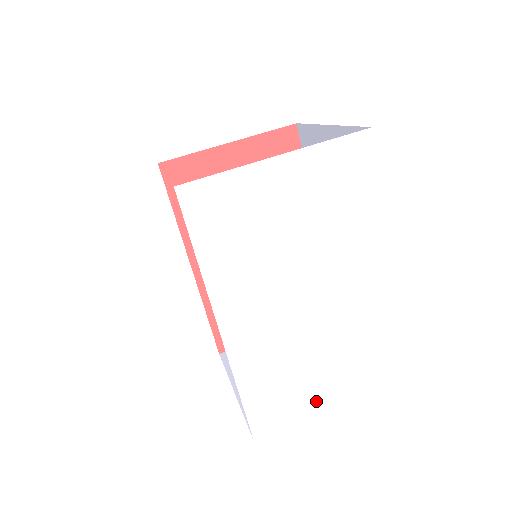
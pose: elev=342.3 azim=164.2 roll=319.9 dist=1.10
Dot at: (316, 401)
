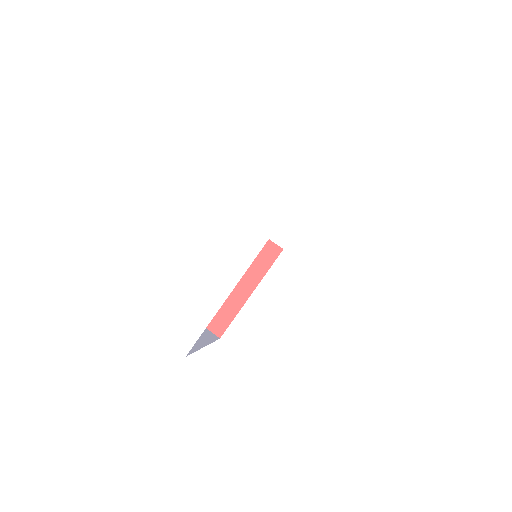
Dot at: (188, 340)
